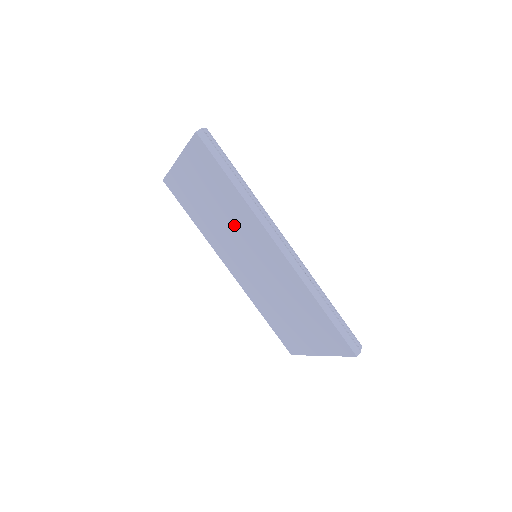
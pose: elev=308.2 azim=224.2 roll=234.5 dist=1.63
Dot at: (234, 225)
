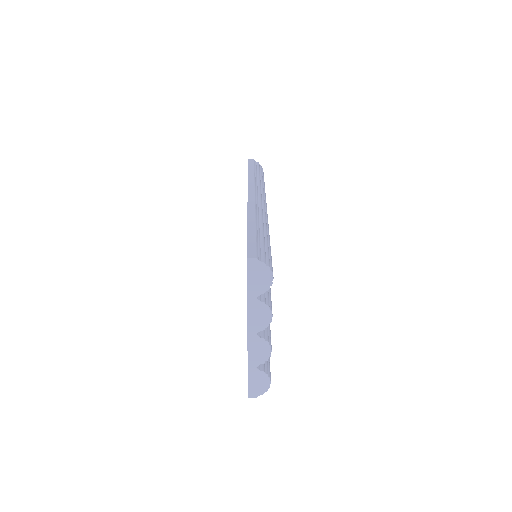
Dot at: occluded
